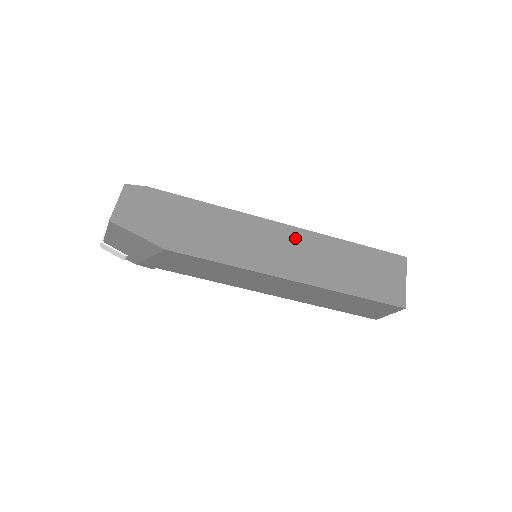
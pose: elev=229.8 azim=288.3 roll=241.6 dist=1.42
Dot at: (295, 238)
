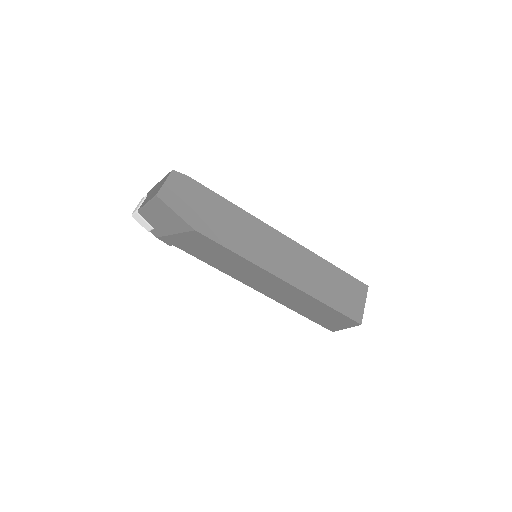
Dot at: (292, 249)
